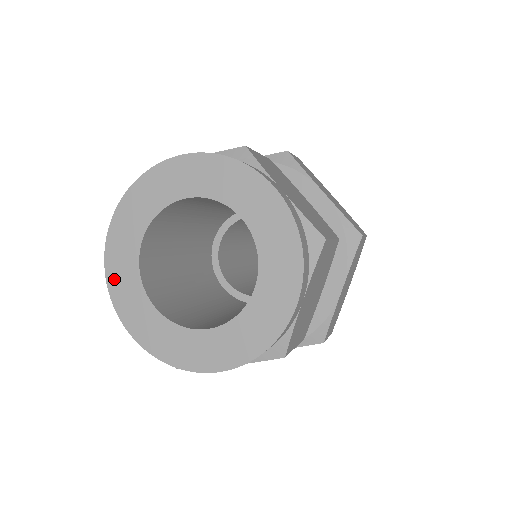
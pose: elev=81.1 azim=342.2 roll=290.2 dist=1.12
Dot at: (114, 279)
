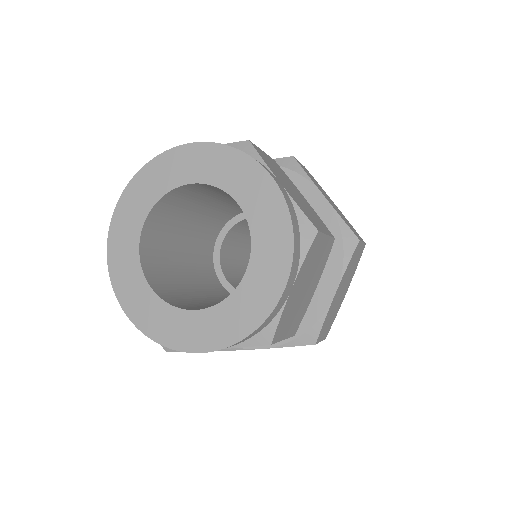
Dot at: (115, 258)
